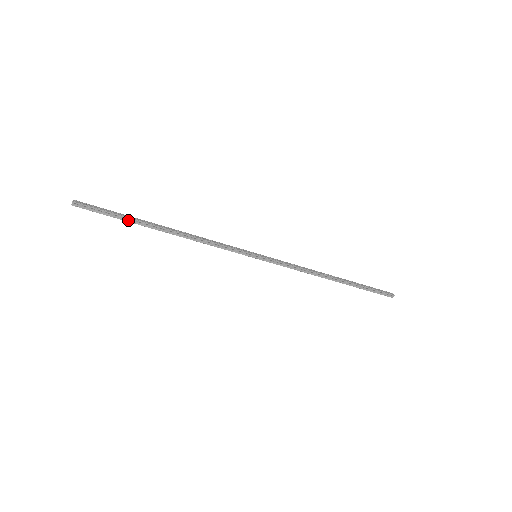
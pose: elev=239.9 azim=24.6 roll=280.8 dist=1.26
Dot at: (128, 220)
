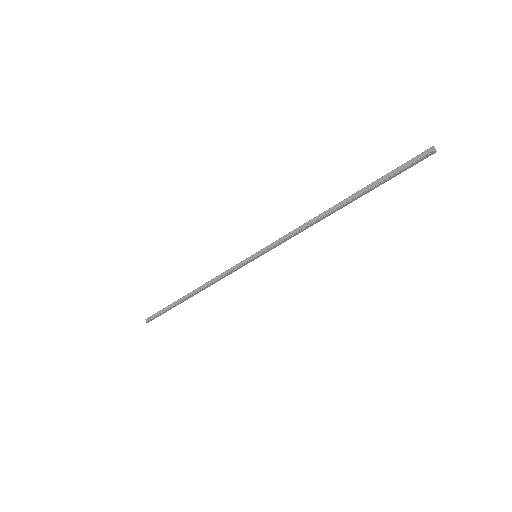
Dot at: (172, 307)
